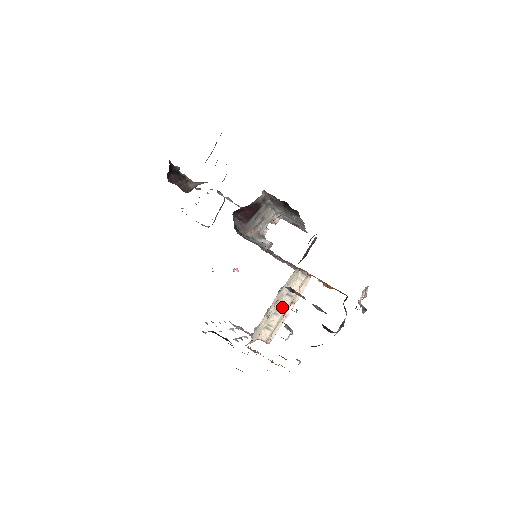
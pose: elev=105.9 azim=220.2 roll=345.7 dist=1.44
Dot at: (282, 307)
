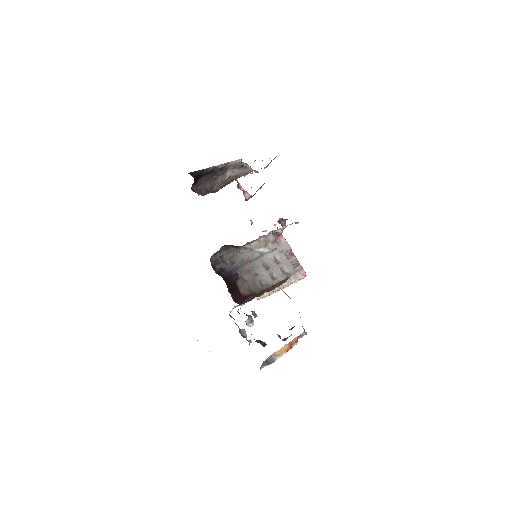
Dot at: (271, 291)
